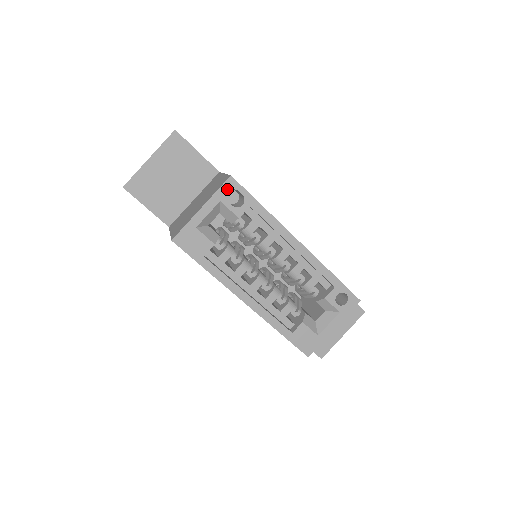
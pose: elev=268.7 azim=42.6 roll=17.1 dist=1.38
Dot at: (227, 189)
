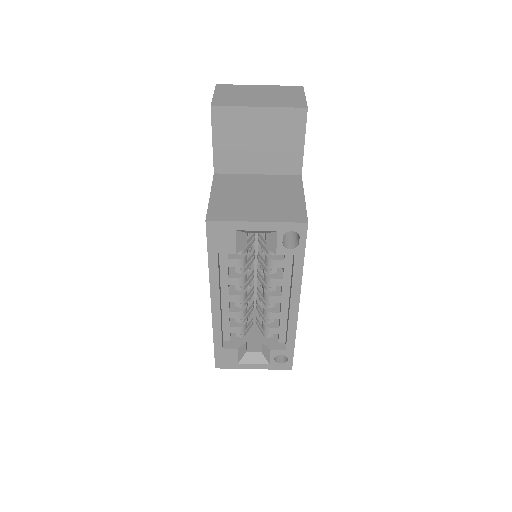
Dot at: (293, 228)
